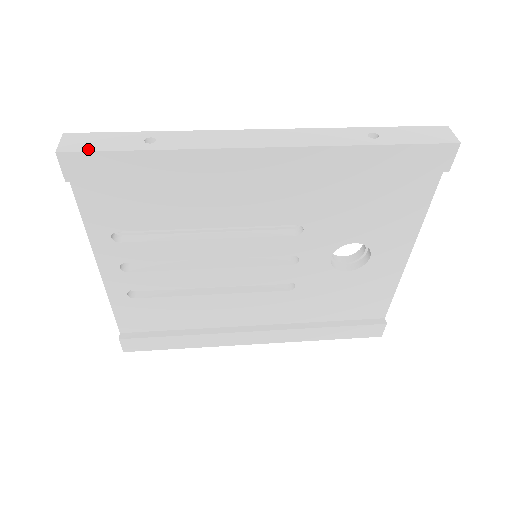
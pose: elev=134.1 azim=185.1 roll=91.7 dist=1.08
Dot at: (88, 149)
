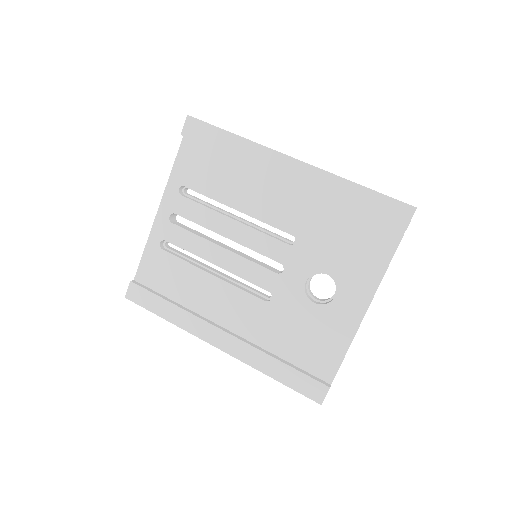
Dot at: (203, 121)
